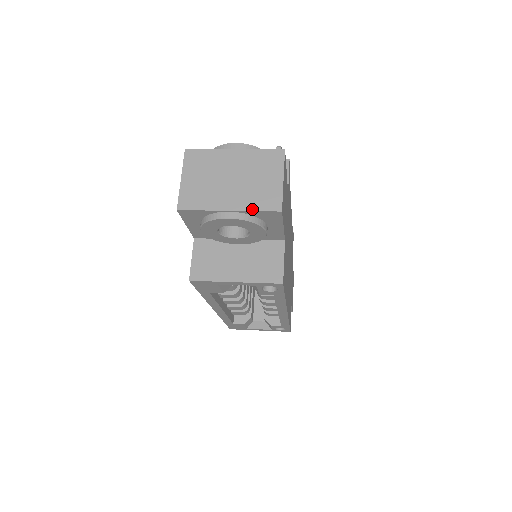
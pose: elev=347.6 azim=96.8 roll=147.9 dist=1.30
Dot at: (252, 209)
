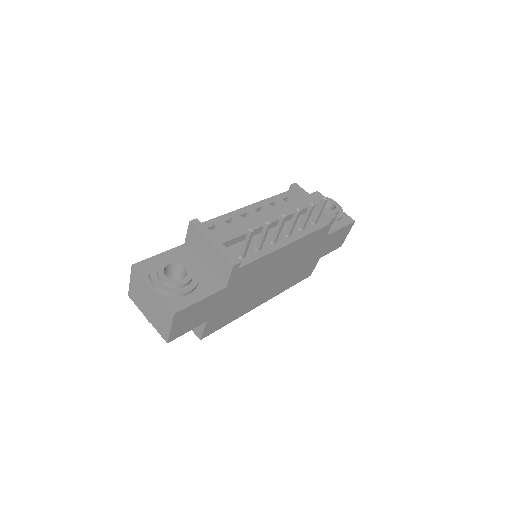
Dot at: (156, 329)
